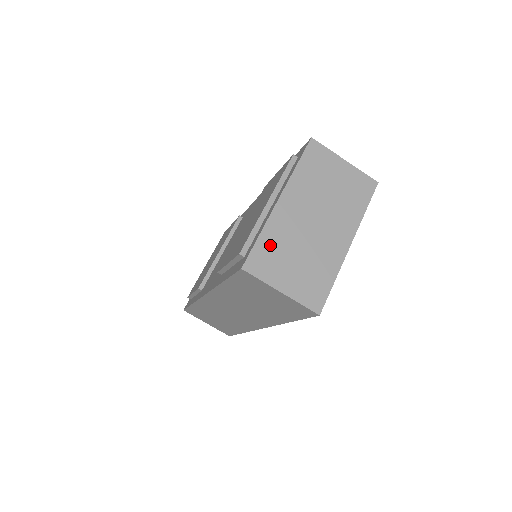
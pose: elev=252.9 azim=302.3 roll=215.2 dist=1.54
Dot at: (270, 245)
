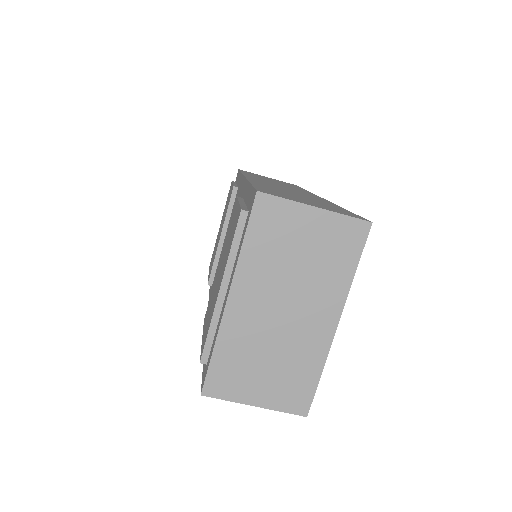
Dot at: (229, 359)
